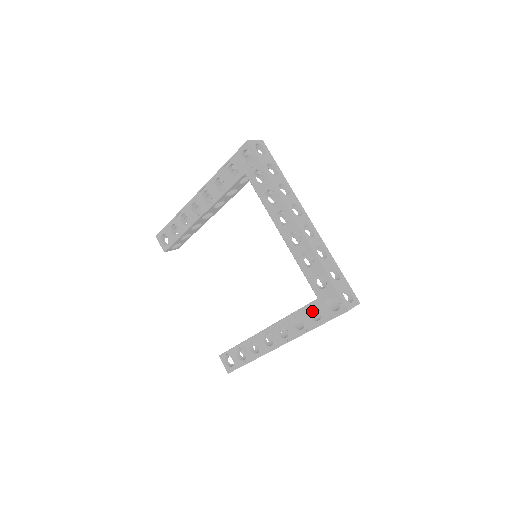
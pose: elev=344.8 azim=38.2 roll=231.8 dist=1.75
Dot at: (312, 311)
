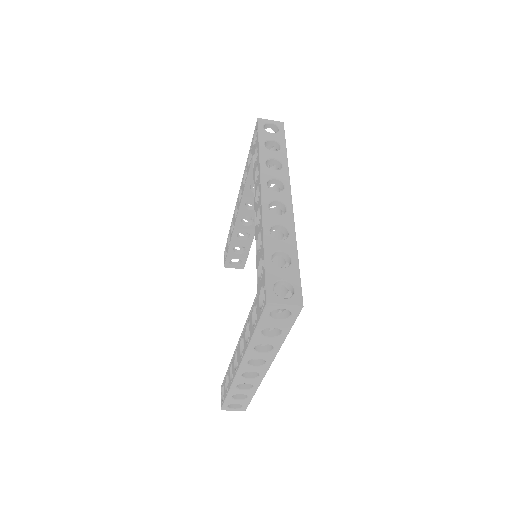
Dot at: occluded
